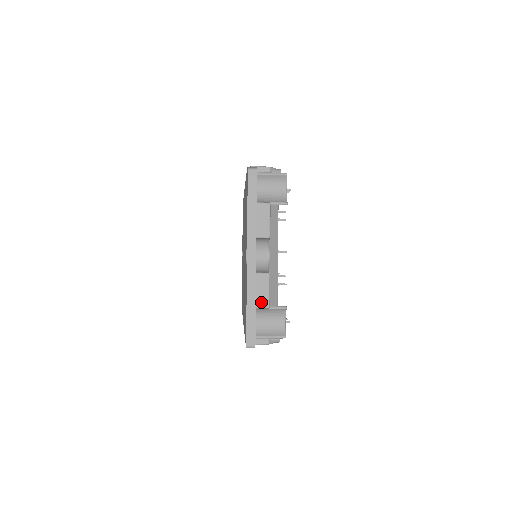
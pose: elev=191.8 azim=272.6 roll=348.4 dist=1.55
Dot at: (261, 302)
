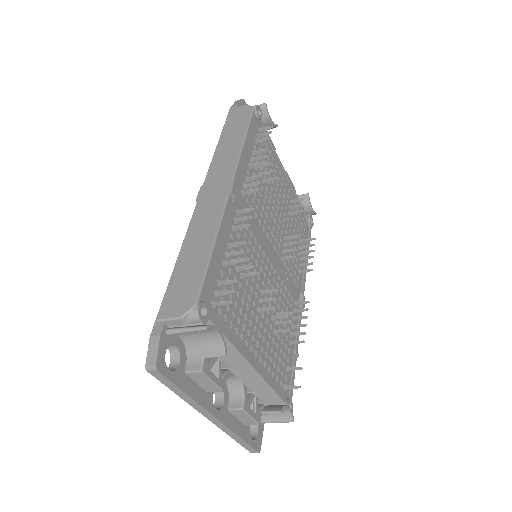
Dot at: (248, 423)
